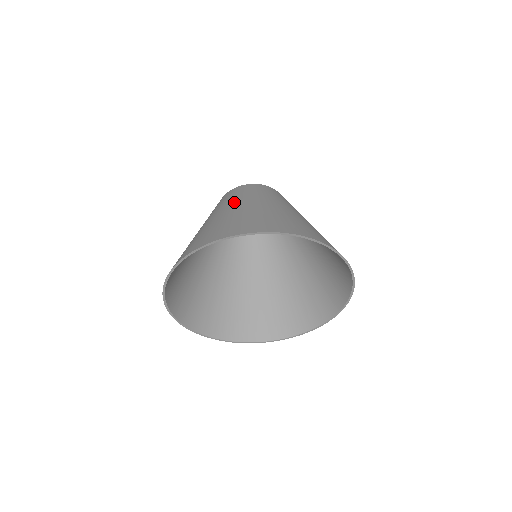
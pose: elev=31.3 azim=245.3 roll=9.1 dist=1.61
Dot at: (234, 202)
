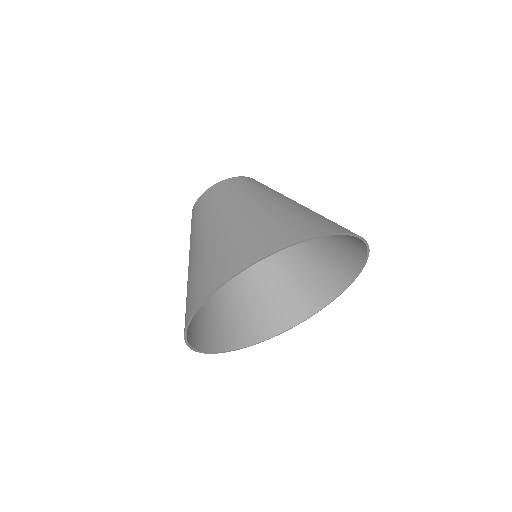
Dot at: (228, 207)
